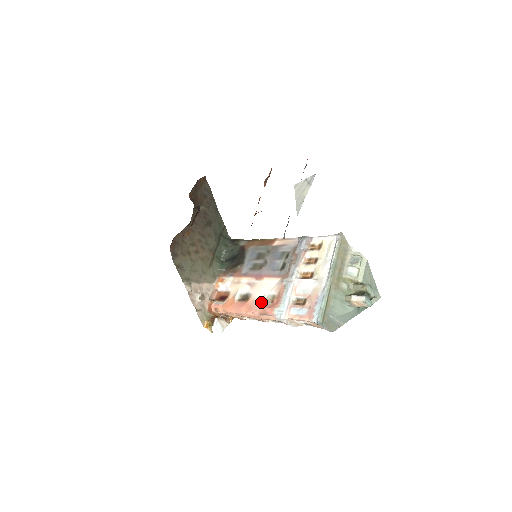
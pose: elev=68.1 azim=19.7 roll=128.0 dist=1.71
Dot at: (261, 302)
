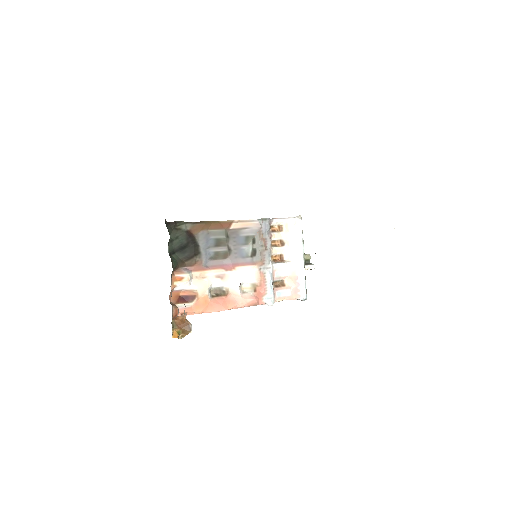
Dot at: (242, 293)
